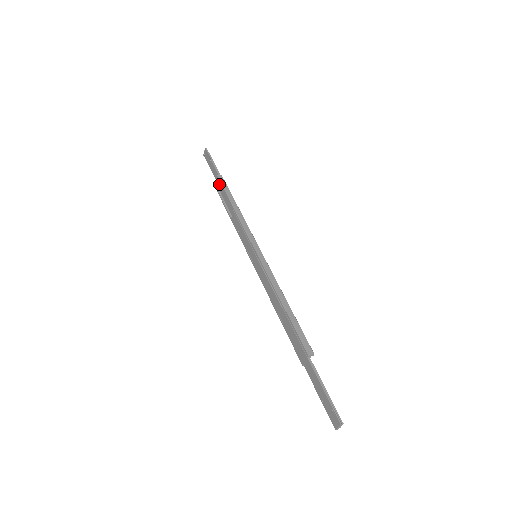
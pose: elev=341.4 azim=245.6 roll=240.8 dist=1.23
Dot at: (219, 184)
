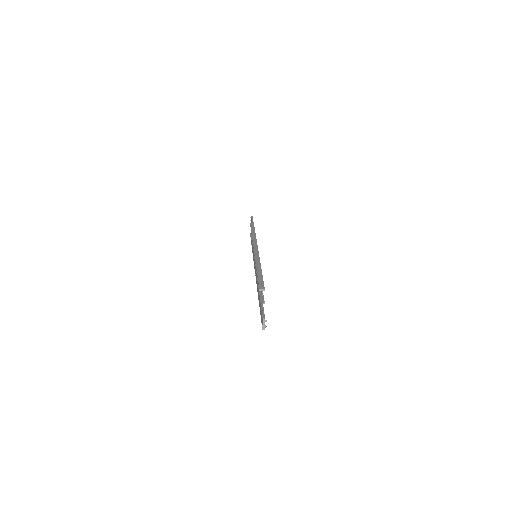
Dot at: occluded
